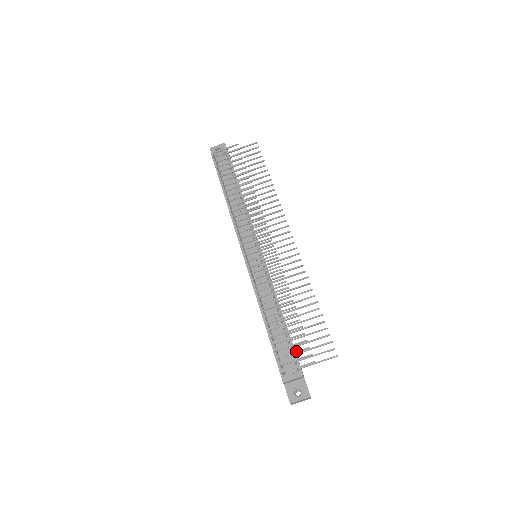
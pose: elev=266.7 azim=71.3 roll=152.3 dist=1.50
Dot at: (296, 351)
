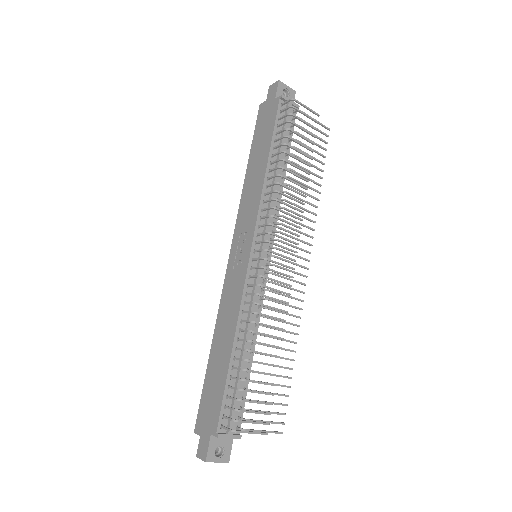
Dot at: (257, 412)
